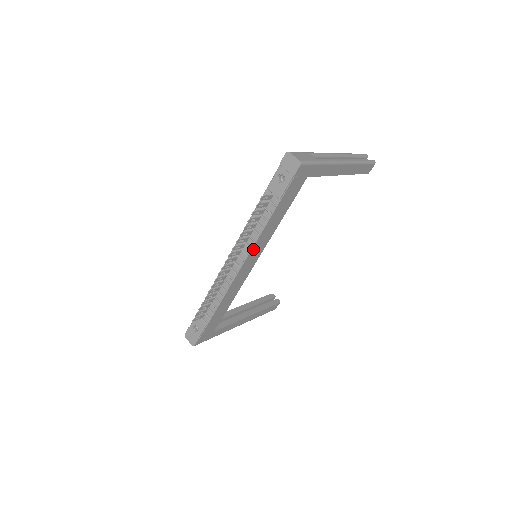
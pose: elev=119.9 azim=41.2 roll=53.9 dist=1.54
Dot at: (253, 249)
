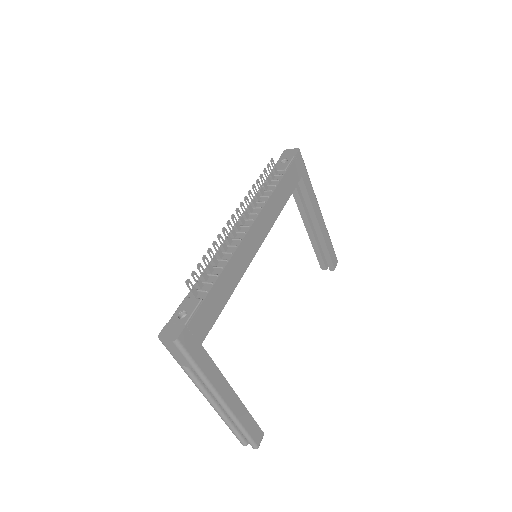
Dot at: (263, 212)
